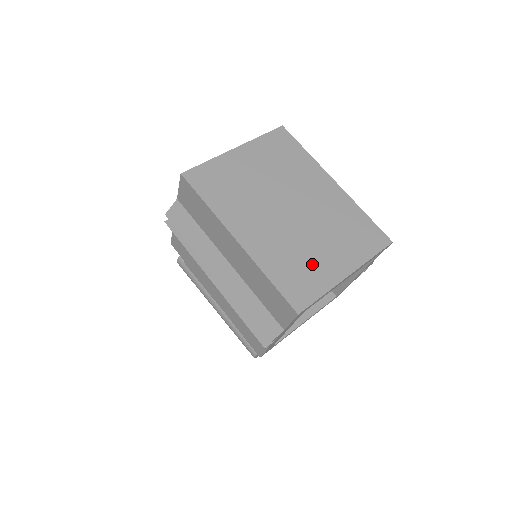
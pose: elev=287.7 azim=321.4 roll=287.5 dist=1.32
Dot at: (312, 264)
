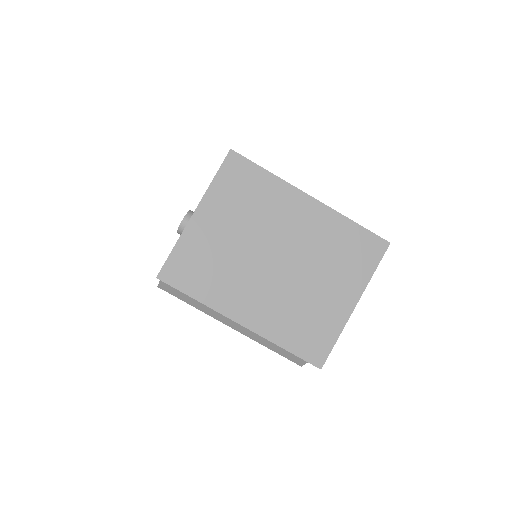
Dot at: (318, 312)
